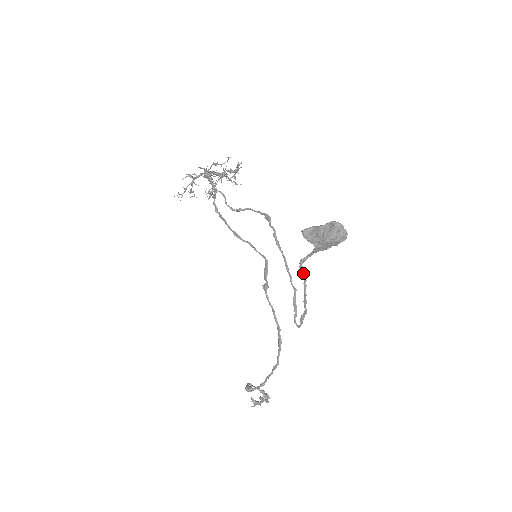
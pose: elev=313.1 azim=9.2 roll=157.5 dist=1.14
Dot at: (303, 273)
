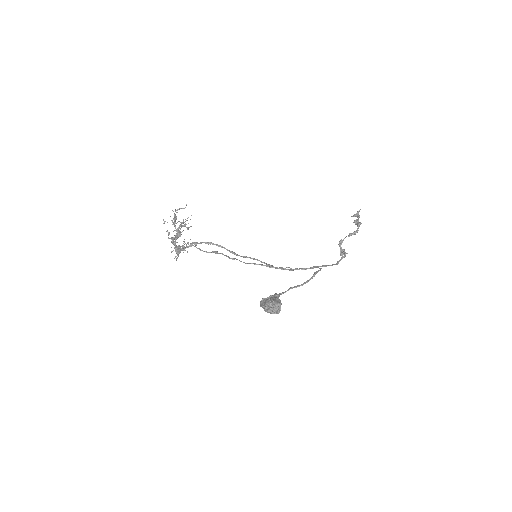
Dot at: occluded
